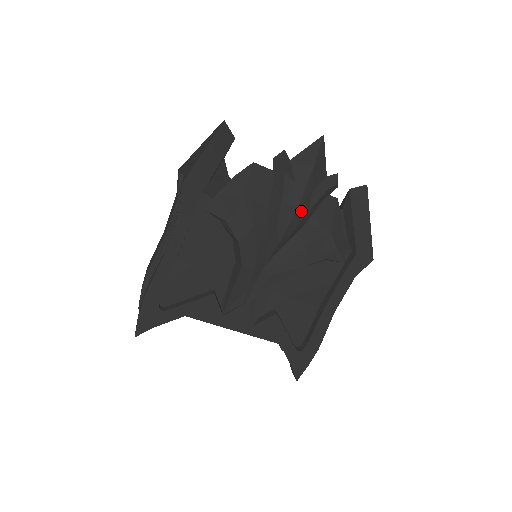
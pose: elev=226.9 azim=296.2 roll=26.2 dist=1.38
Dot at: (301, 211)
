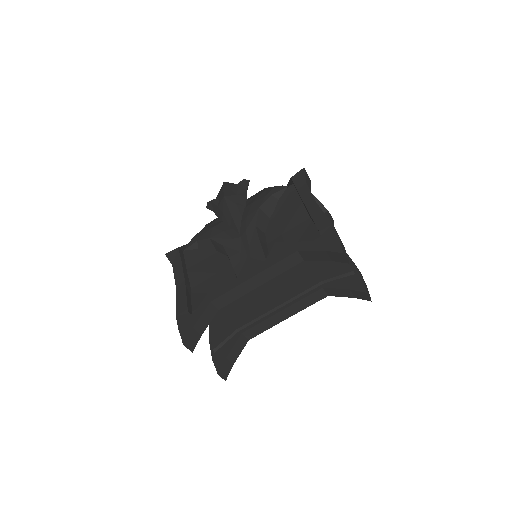
Dot at: (229, 197)
